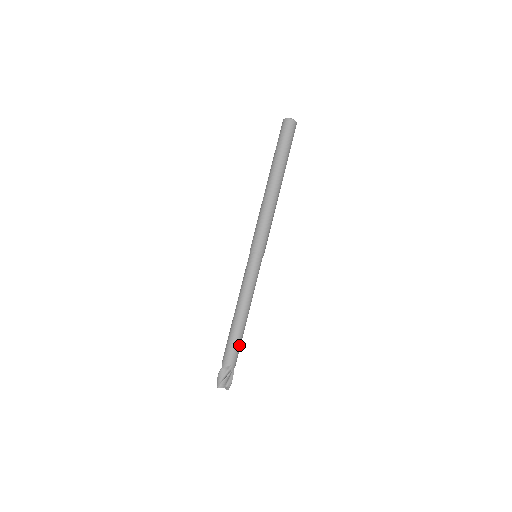
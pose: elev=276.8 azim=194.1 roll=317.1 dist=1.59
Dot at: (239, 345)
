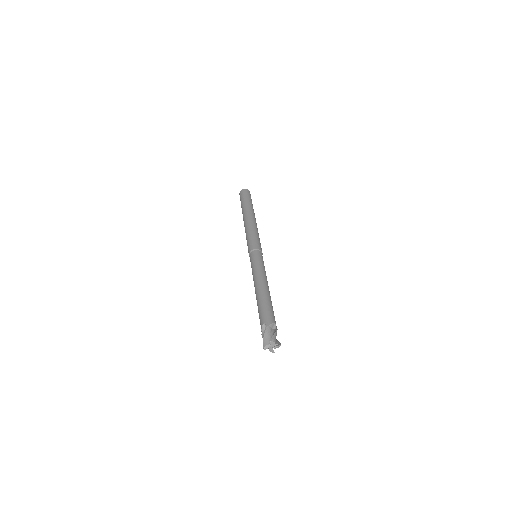
Dot at: (273, 311)
